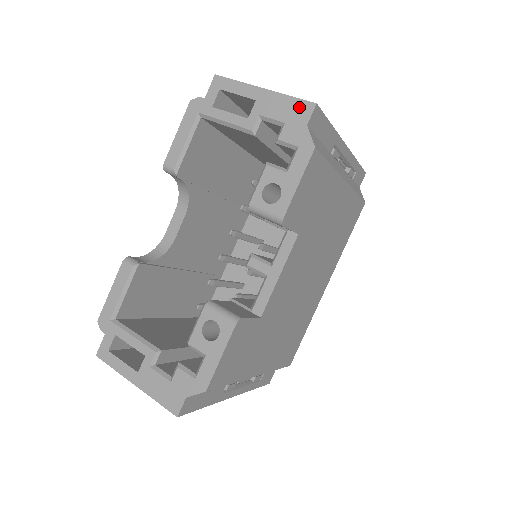
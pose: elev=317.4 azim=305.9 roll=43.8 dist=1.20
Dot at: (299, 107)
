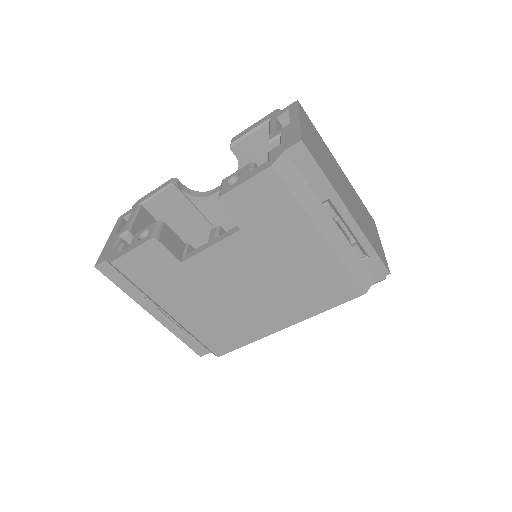
Dot at: (295, 138)
